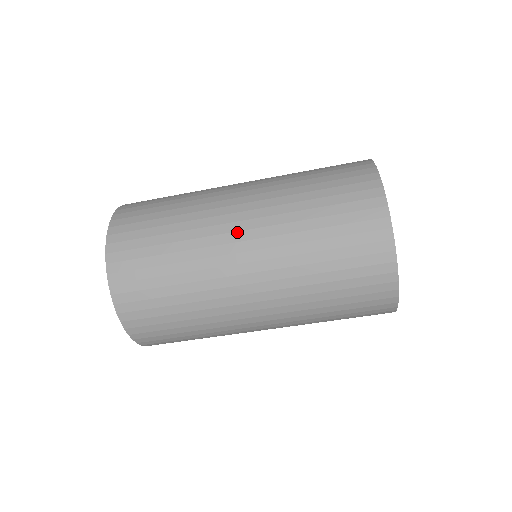
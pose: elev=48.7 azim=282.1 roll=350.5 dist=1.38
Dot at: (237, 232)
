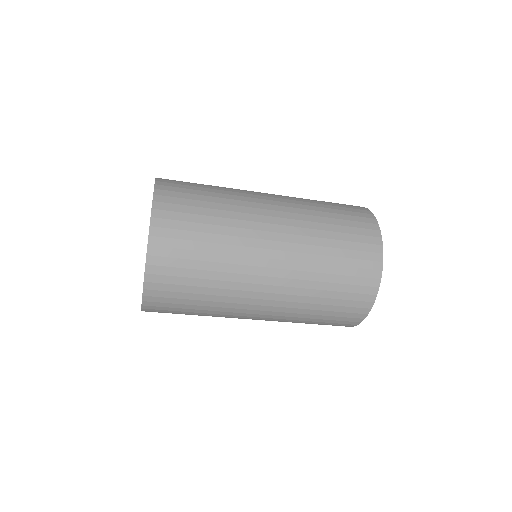
Dot at: (269, 259)
